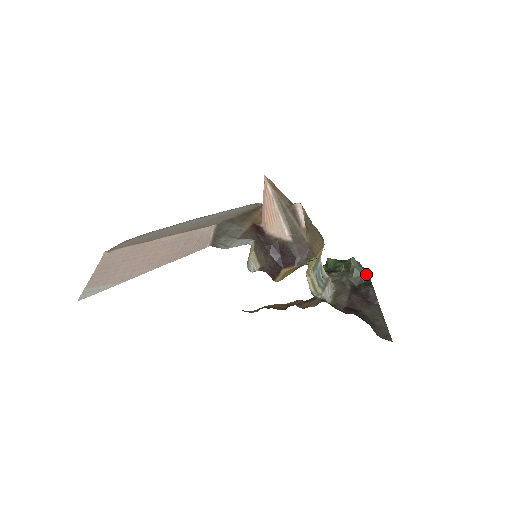
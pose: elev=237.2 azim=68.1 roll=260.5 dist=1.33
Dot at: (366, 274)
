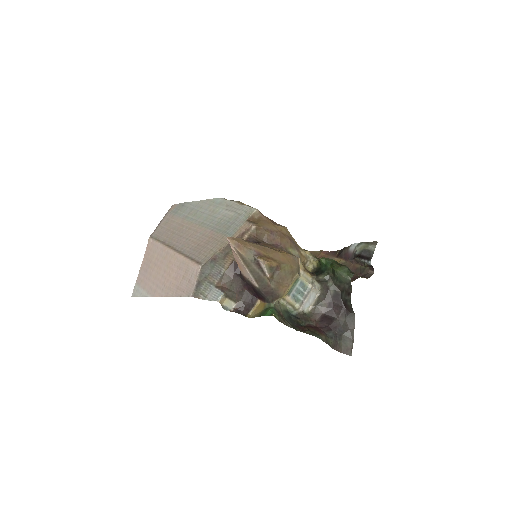
Dot at: (349, 283)
